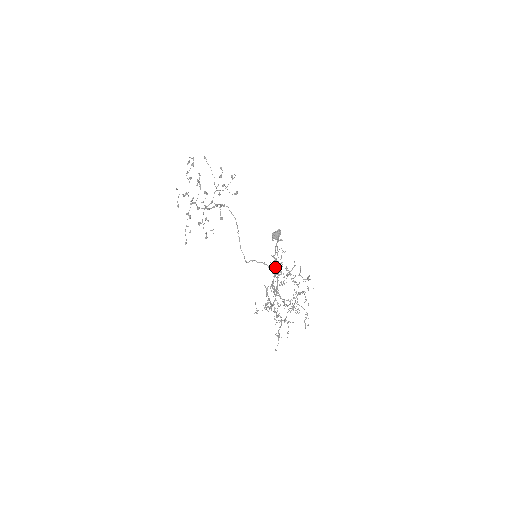
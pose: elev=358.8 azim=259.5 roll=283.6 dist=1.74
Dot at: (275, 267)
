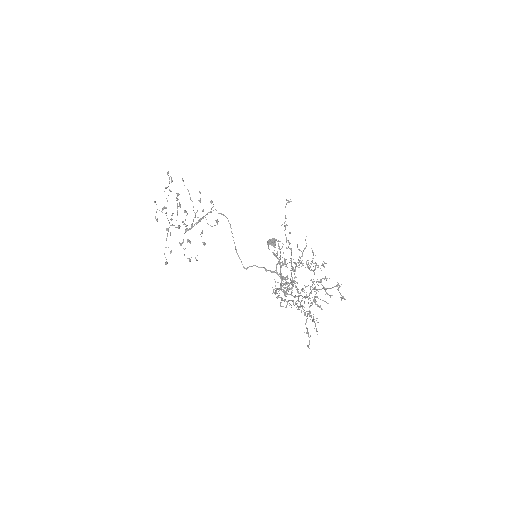
Dot at: (280, 268)
